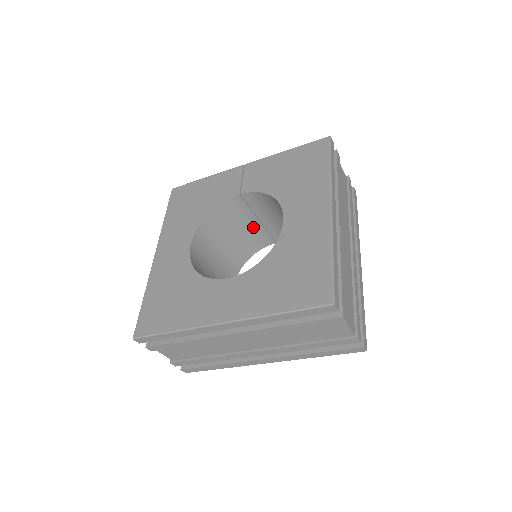
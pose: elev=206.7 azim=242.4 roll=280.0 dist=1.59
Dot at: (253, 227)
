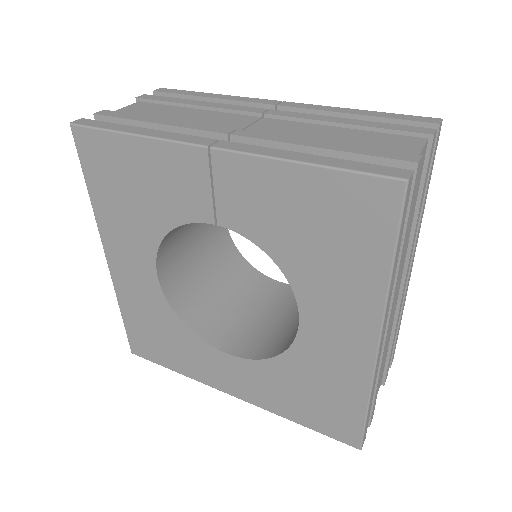
Dot at: occluded
